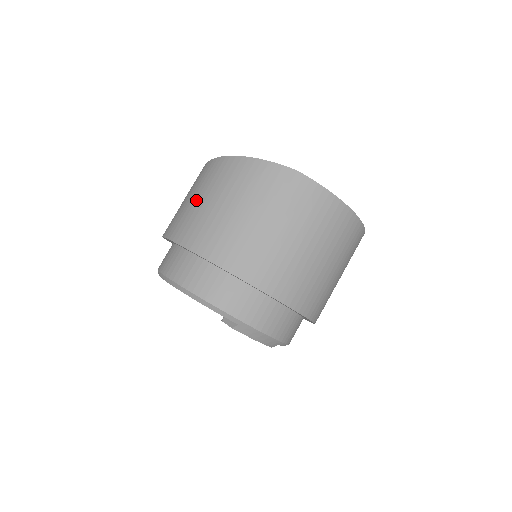
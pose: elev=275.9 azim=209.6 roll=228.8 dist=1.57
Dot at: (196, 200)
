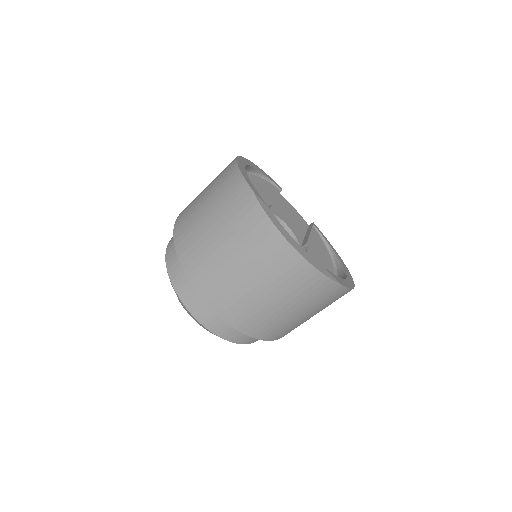
Dot at: occluded
